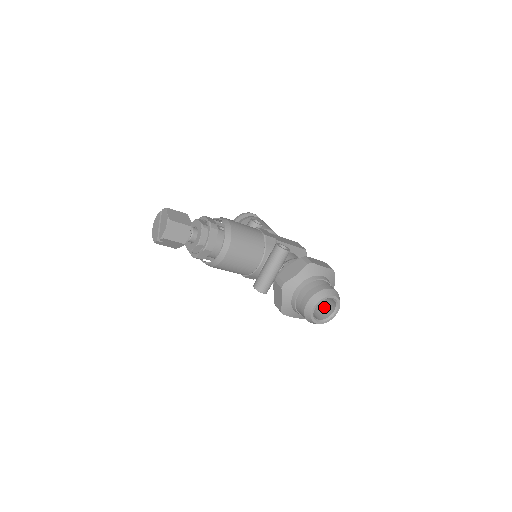
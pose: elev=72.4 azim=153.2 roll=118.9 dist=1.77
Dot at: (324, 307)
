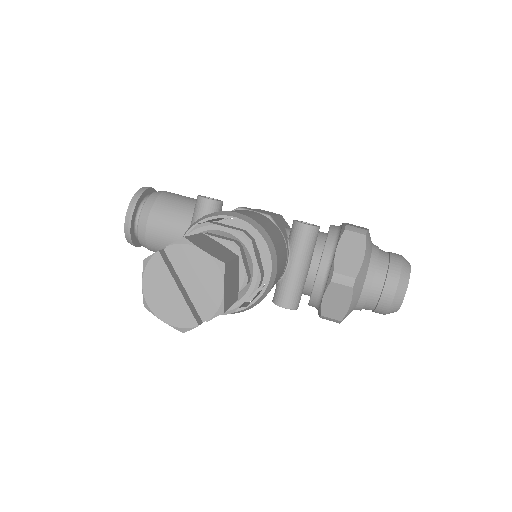
Dot at: occluded
